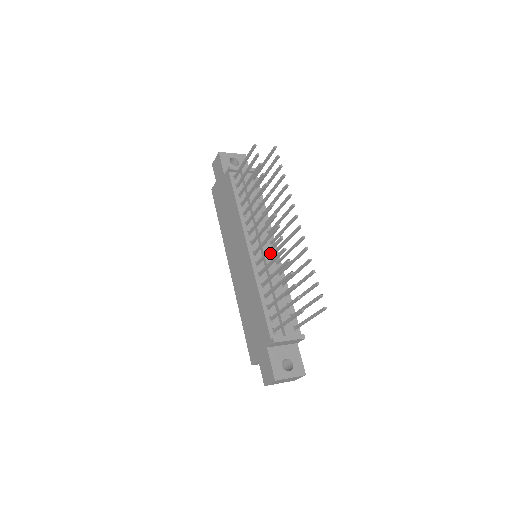
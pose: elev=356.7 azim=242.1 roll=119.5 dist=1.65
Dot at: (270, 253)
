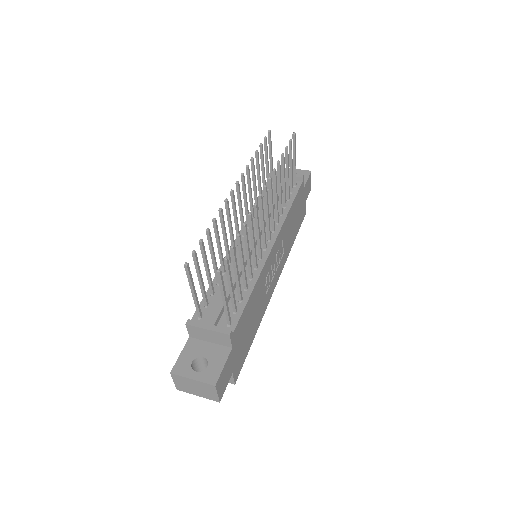
Dot at: occluded
